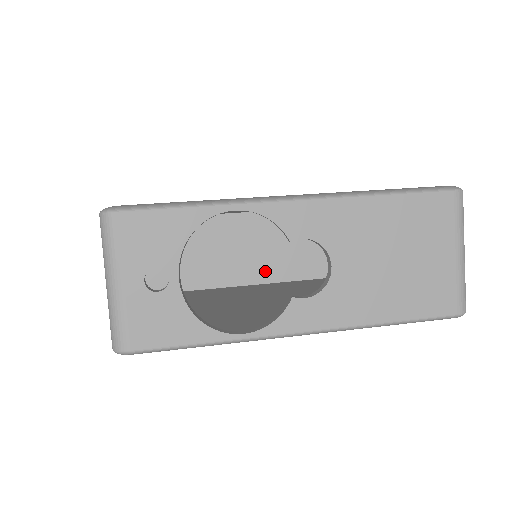
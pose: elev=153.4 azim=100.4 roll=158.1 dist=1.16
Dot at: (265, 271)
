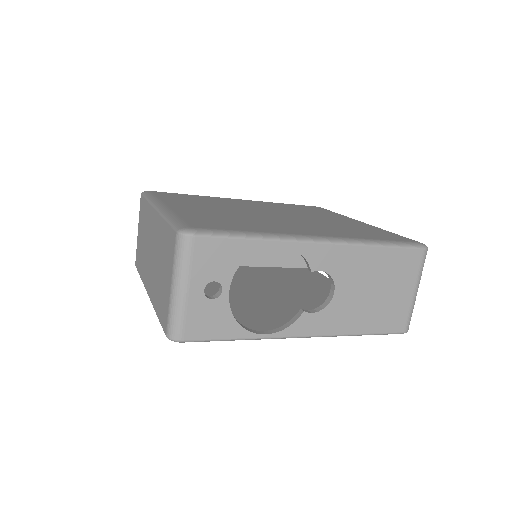
Dot at: occluded
